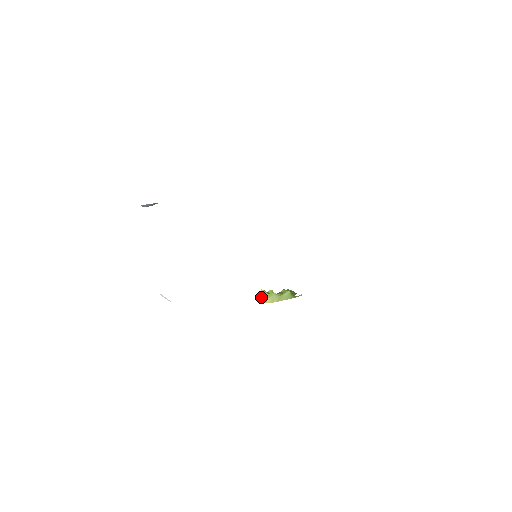
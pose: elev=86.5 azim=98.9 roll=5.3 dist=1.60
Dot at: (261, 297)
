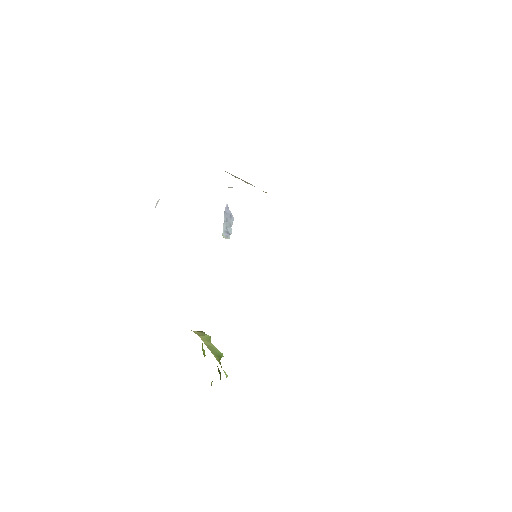
Dot at: occluded
